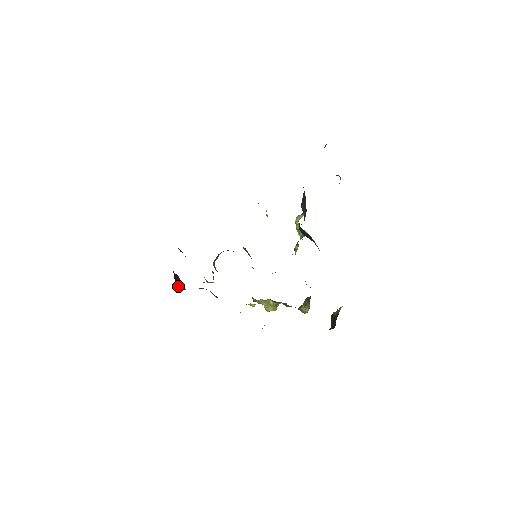
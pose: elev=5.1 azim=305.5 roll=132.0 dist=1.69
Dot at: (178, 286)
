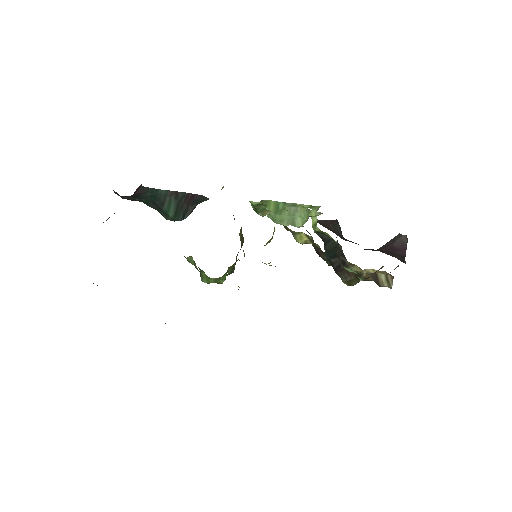
Dot at: occluded
